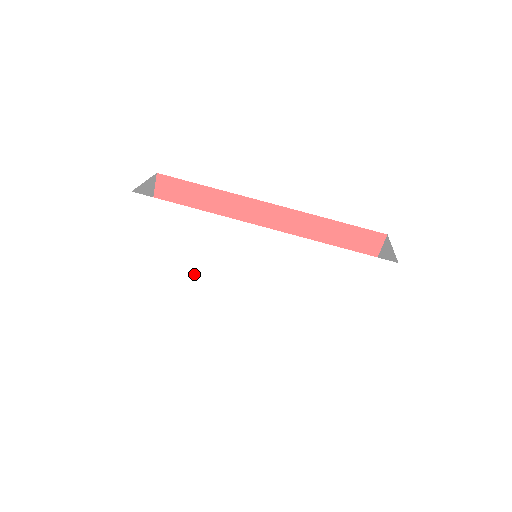
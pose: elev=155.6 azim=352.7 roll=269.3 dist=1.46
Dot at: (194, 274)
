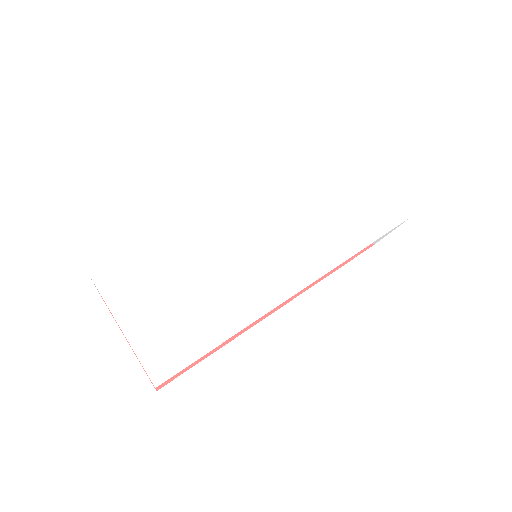
Dot at: (221, 298)
